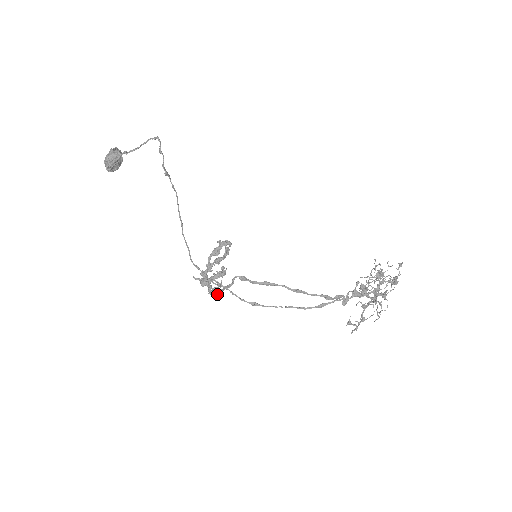
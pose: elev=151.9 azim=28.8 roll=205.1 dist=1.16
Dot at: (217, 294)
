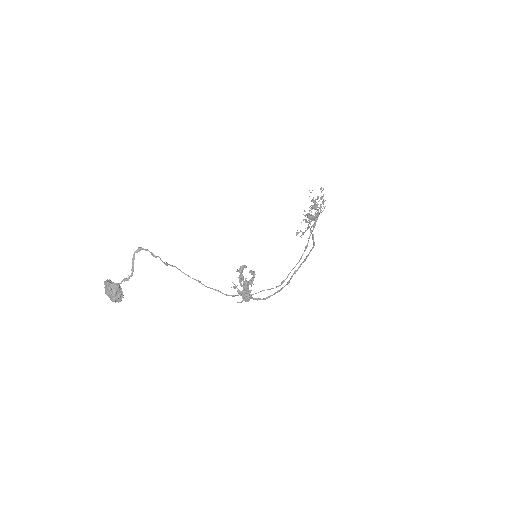
Dot at: occluded
